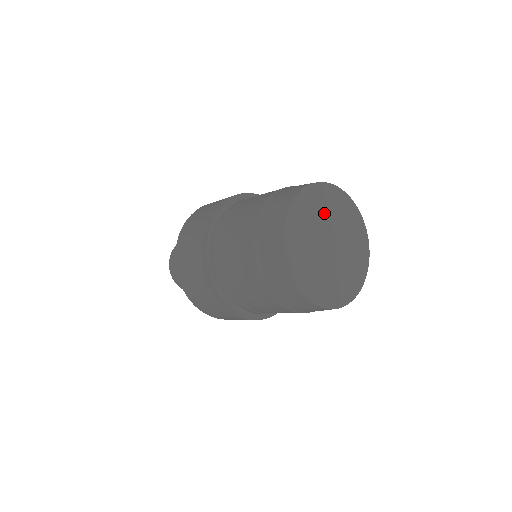
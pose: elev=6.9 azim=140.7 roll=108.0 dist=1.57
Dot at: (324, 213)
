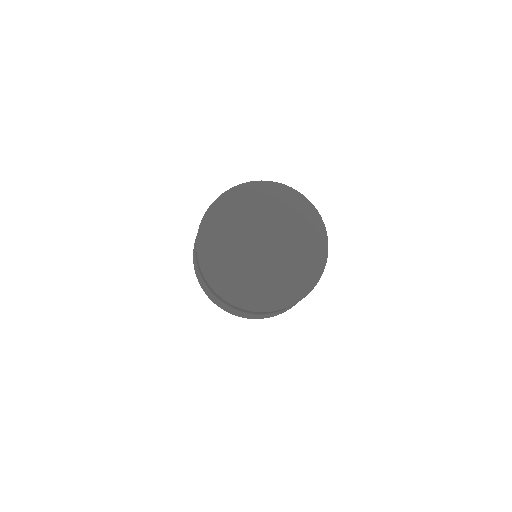
Dot at: (257, 213)
